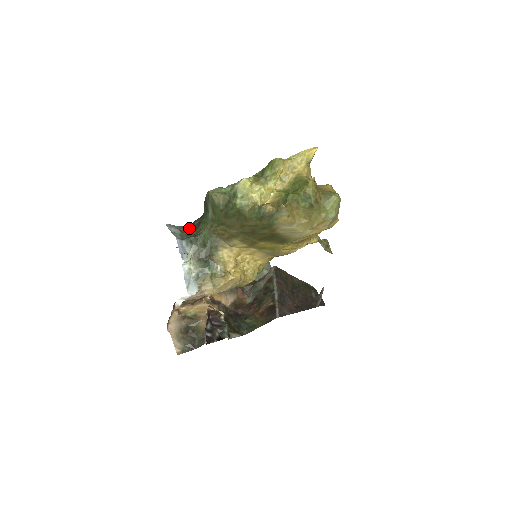
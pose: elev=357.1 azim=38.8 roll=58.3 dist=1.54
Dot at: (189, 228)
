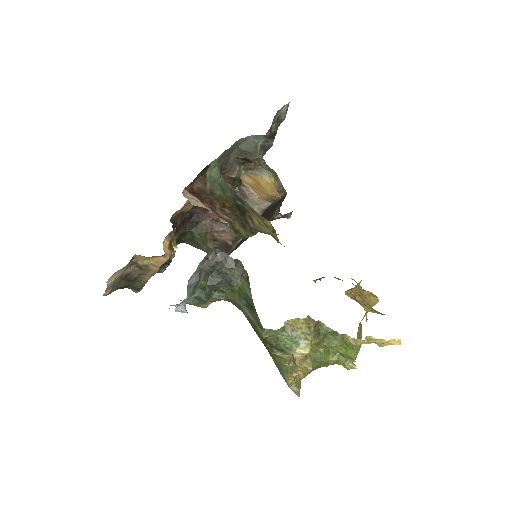
Dot at: (214, 264)
